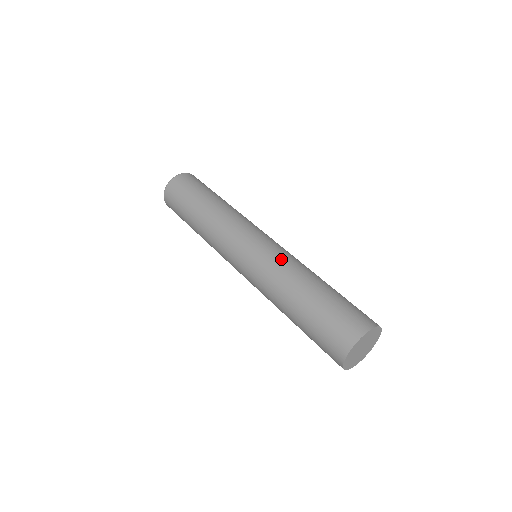
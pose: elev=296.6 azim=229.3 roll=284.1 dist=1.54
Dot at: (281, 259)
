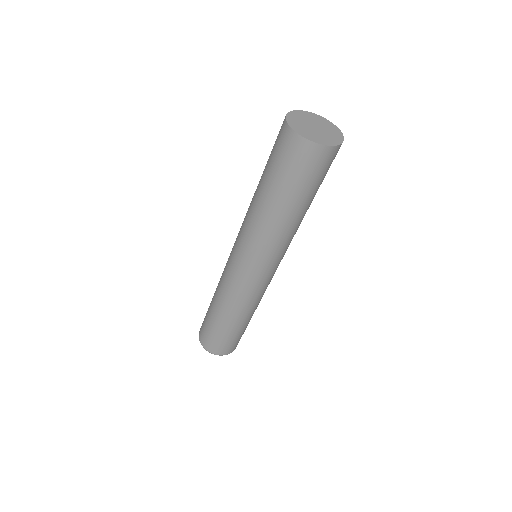
Dot at: occluded
